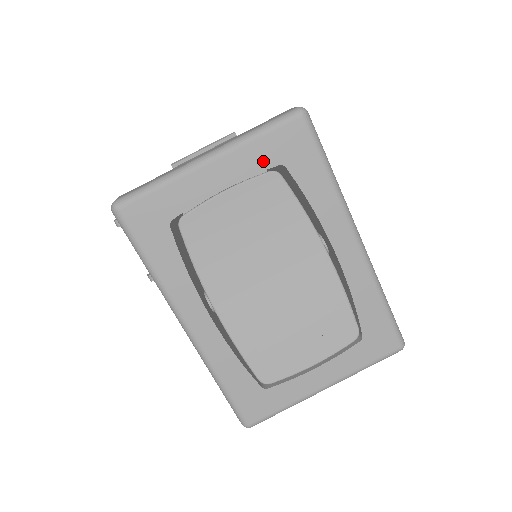
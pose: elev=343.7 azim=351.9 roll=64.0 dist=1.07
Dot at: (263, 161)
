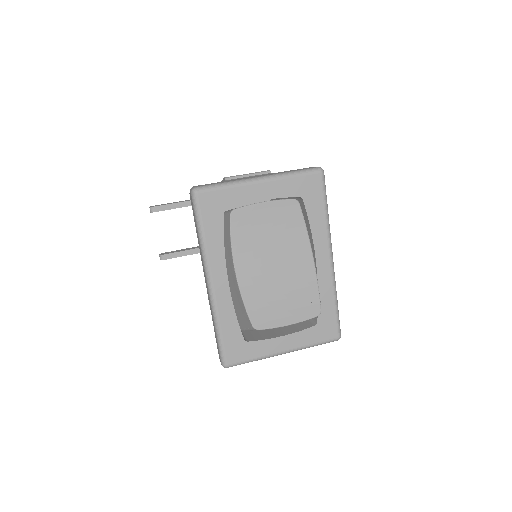
Dot at: (291, 192)
